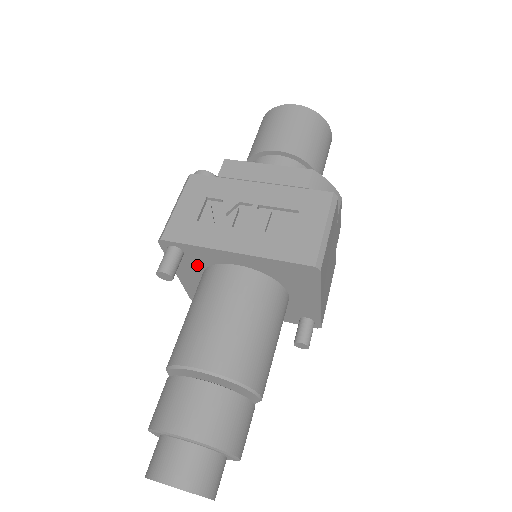
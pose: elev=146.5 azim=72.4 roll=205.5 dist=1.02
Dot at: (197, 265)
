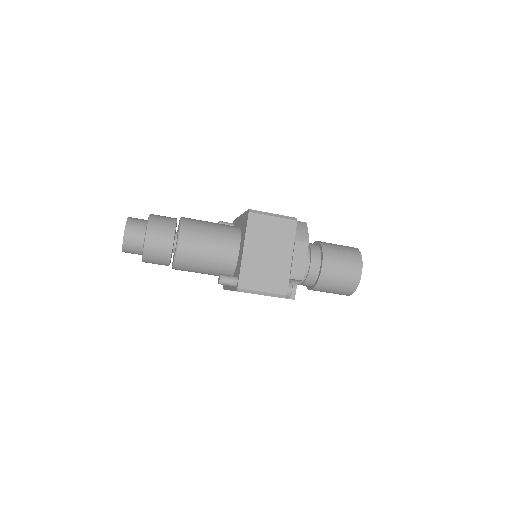
Dot at: occluded
